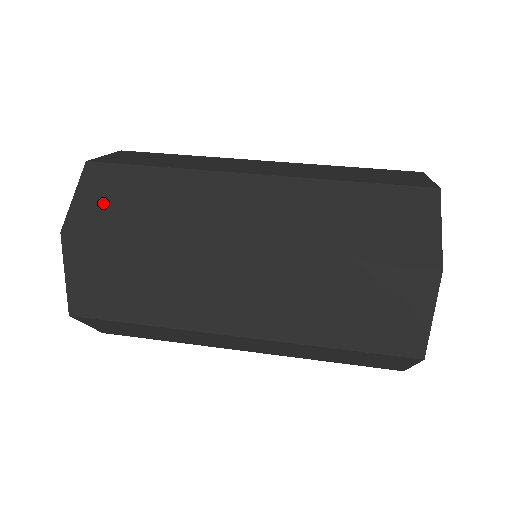
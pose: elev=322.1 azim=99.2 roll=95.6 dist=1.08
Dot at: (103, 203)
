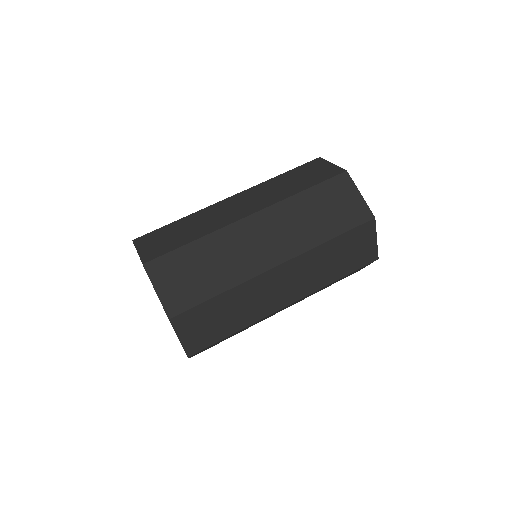
Dot at: (158, 244)
